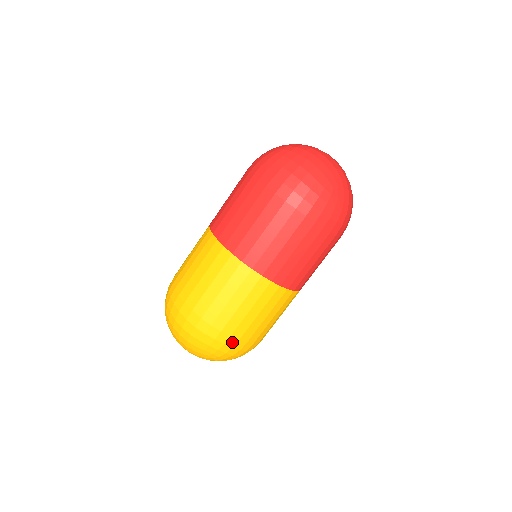
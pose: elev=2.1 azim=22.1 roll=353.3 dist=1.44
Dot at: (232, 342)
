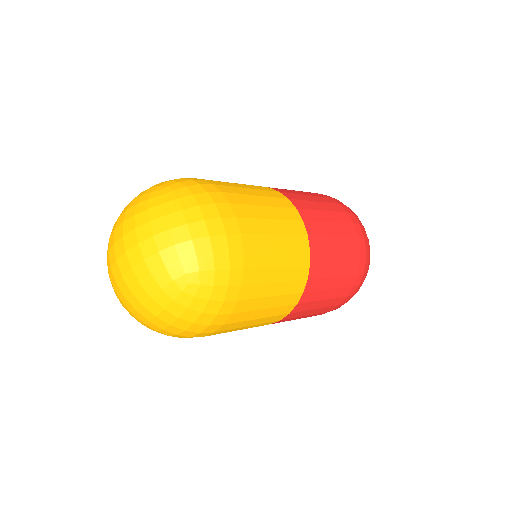
Dot at: (232, 294)
